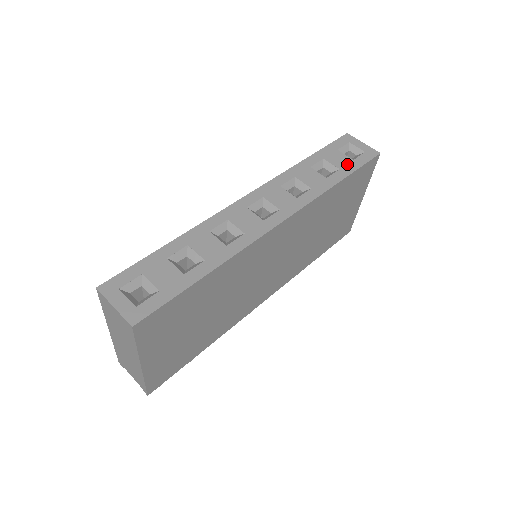
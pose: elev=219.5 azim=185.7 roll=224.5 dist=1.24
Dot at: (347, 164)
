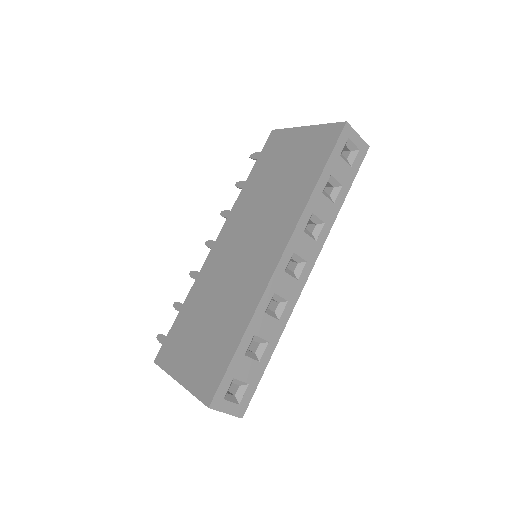
Dot at: (347, 176)
